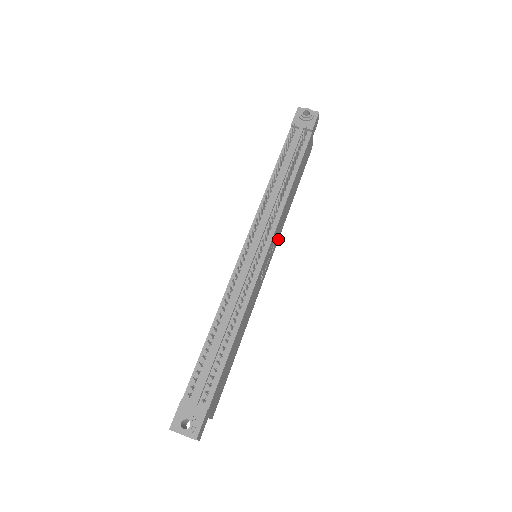
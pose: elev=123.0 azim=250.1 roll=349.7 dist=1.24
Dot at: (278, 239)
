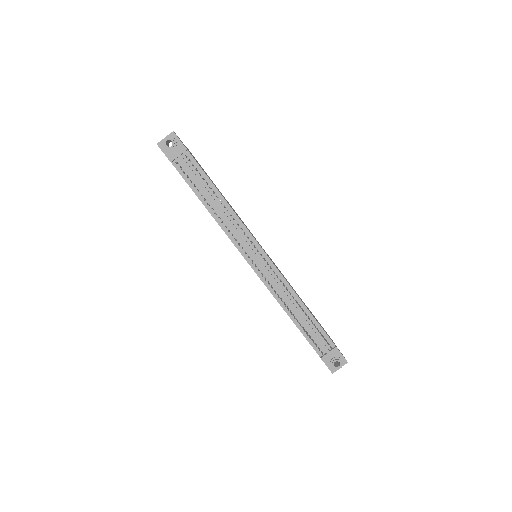
Dot at: occluded
